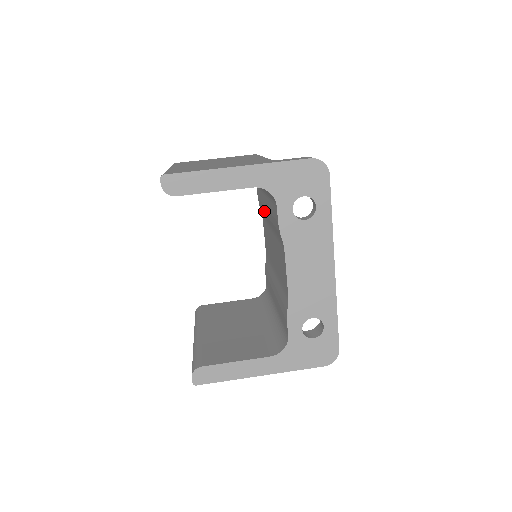
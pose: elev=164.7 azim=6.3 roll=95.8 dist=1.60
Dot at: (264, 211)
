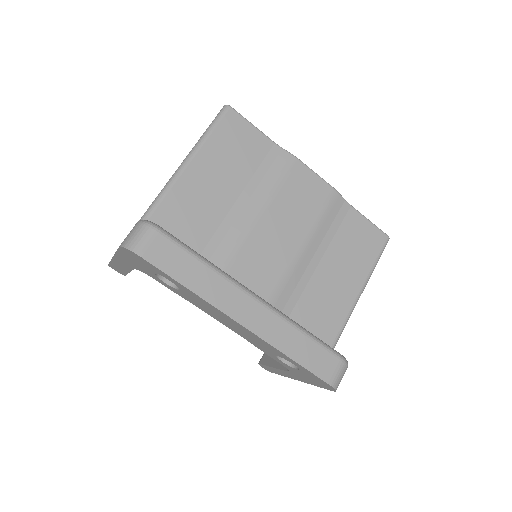
Dot at: occluded
